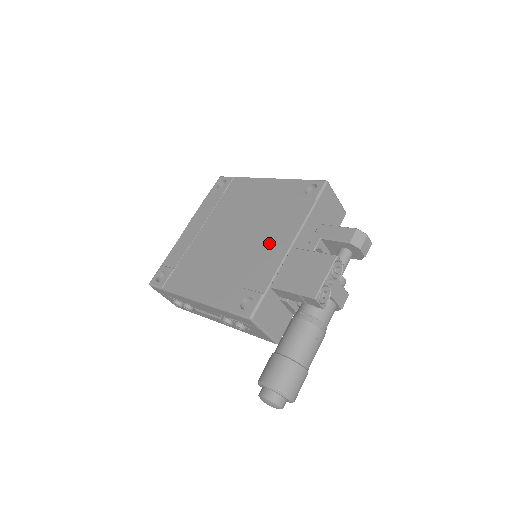
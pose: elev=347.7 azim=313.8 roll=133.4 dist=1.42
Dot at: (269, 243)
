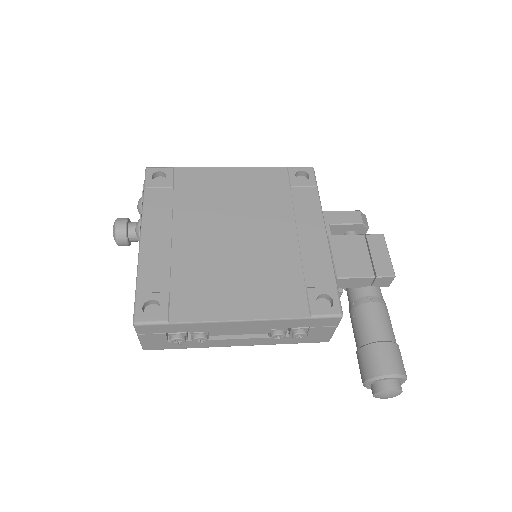
Dot at: (297, 235)
